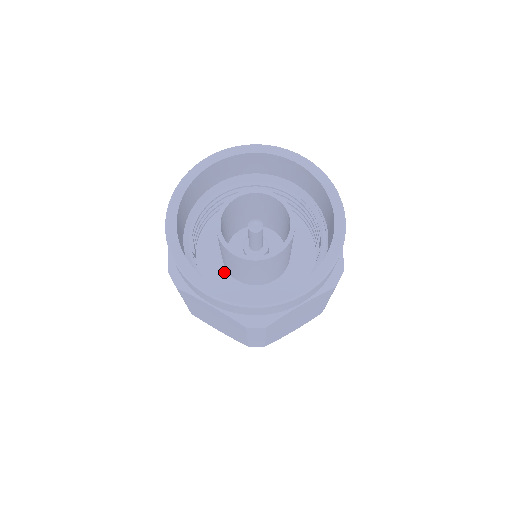
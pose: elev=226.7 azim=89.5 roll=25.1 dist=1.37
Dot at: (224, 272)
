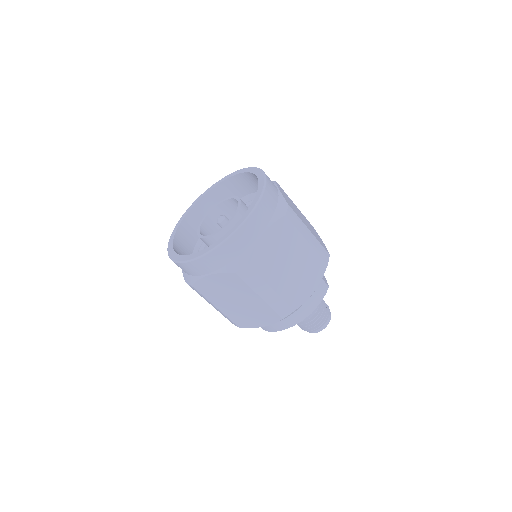
Dot at: occluded
